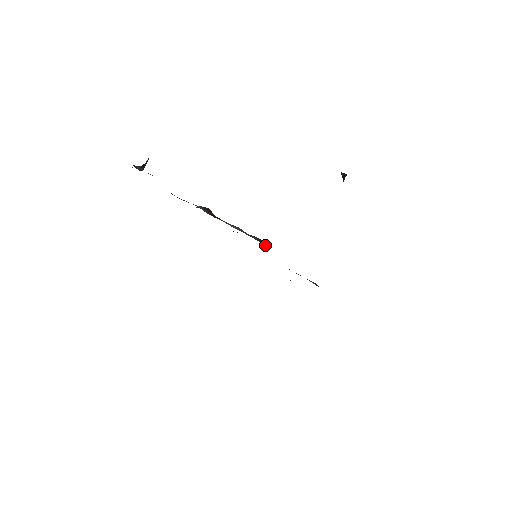
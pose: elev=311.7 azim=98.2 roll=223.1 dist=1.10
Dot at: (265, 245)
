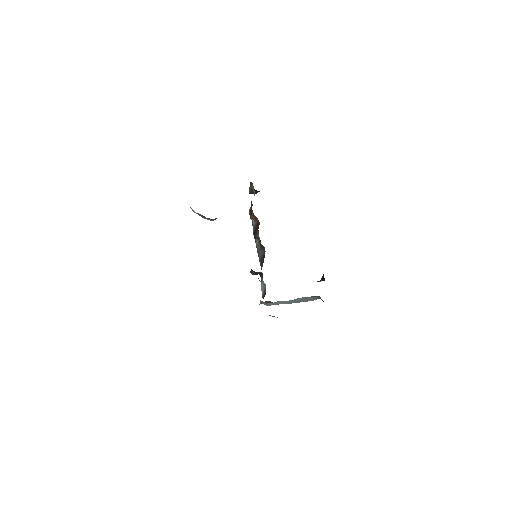
Dot at: (261, 264)
